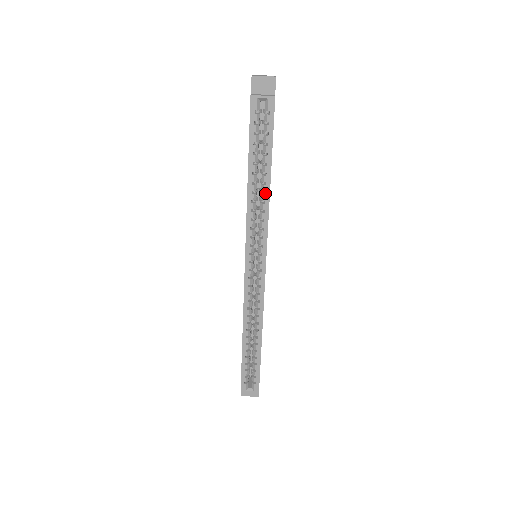
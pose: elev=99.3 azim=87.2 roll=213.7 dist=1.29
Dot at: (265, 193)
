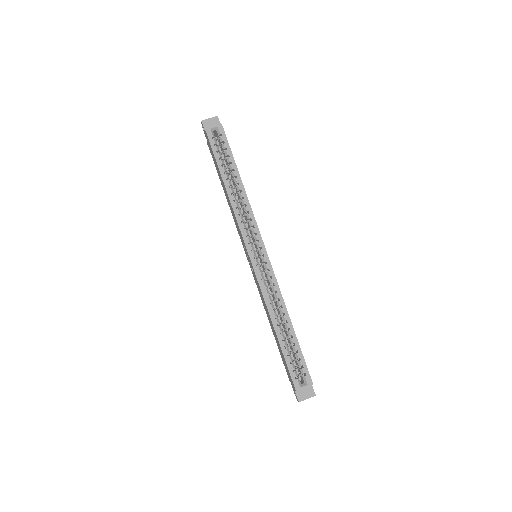
Dot at: (241, 192)
